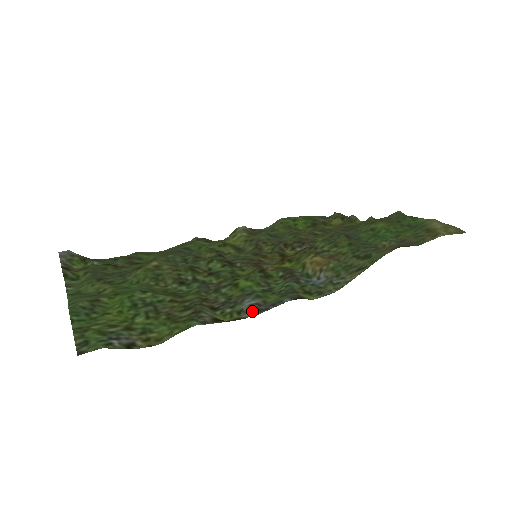
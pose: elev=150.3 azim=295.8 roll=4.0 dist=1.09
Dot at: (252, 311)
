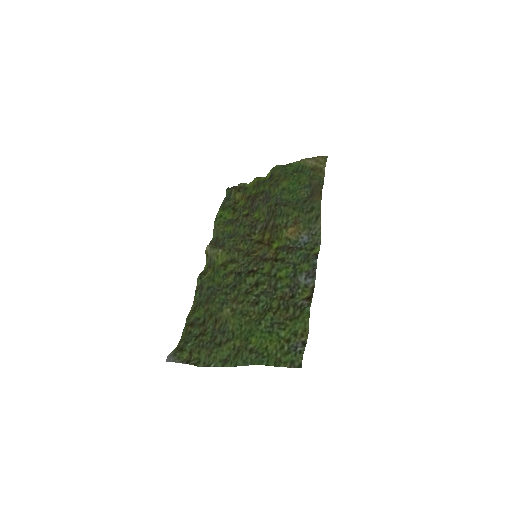
Dot at: (311, 280)
